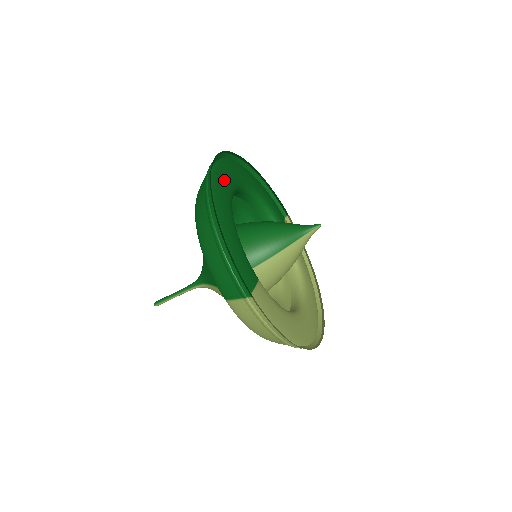
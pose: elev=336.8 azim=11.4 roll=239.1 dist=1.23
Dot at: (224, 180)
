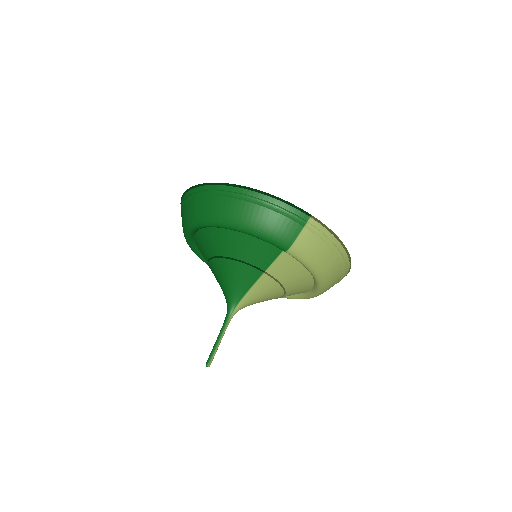
Dot at: occluded
